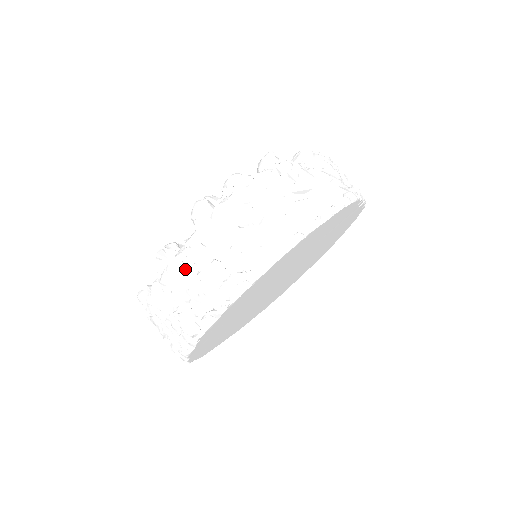
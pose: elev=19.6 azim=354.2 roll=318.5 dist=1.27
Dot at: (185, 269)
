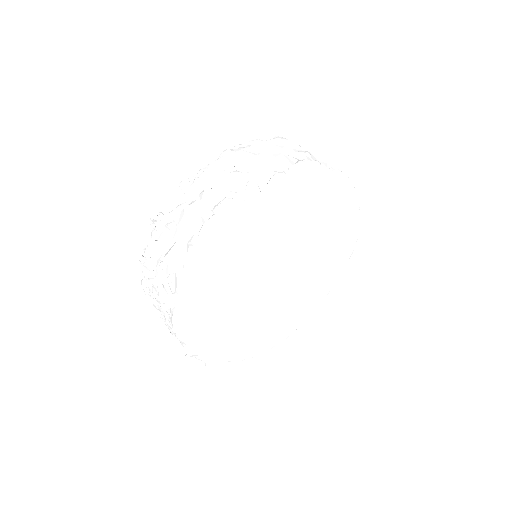
Dot at: occluded
